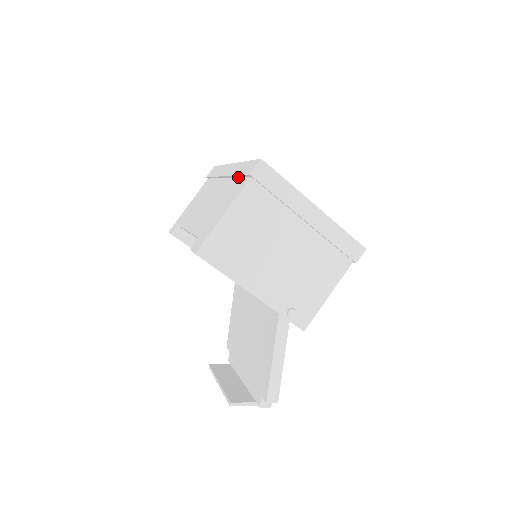
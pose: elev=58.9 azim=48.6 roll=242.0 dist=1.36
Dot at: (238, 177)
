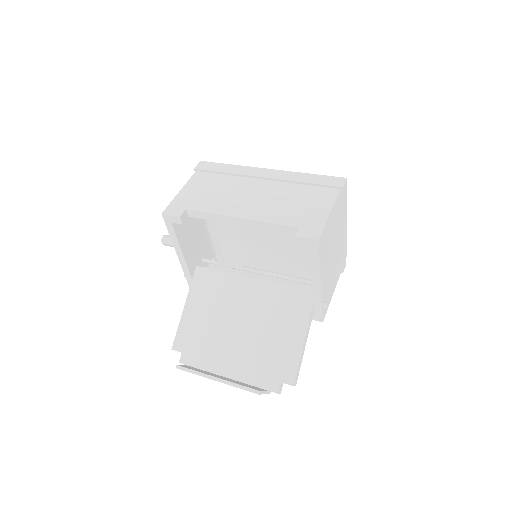
Dot at: (305, 184)
